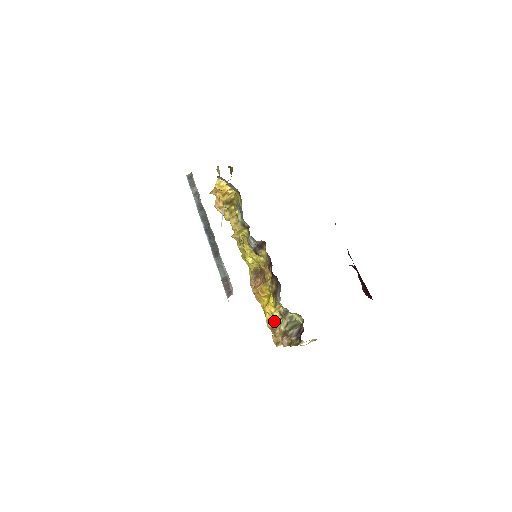
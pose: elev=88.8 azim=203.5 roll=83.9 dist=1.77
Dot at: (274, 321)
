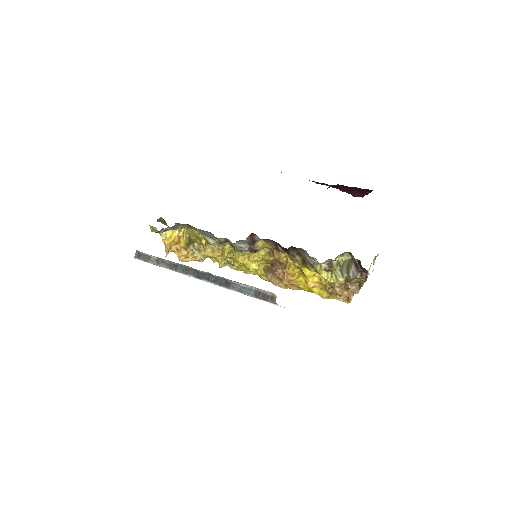
Dot at: (326, 286)
